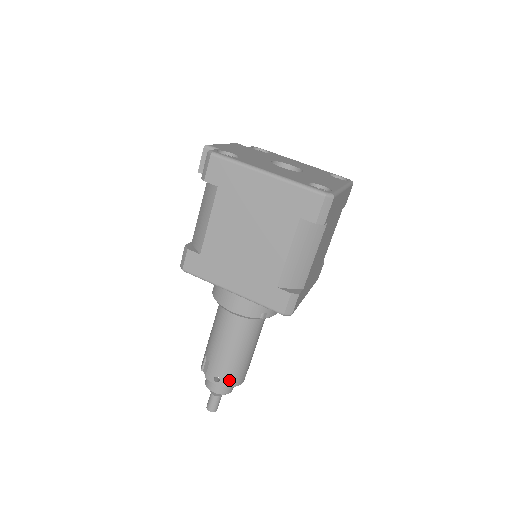
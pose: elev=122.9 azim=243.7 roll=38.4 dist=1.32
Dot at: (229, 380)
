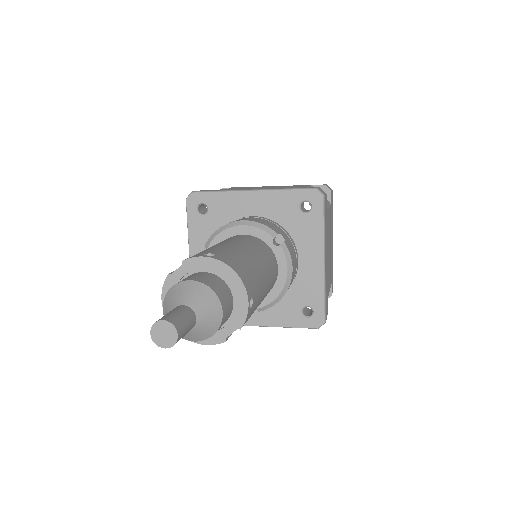
Dot at: (231, 262)
